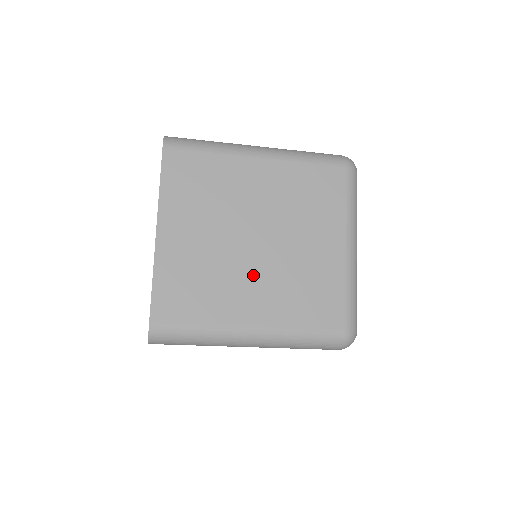
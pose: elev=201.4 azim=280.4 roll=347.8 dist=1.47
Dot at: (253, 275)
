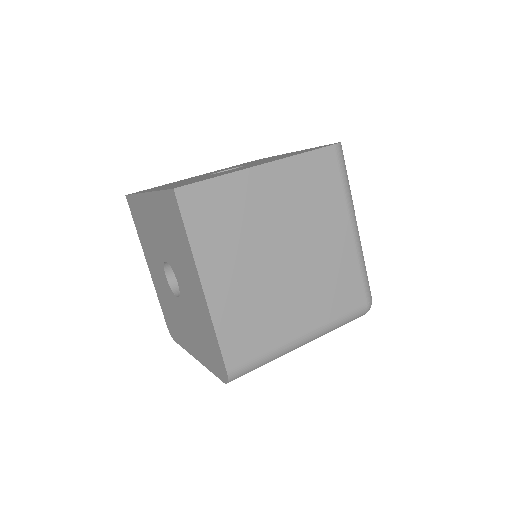
Dot at: occluded
